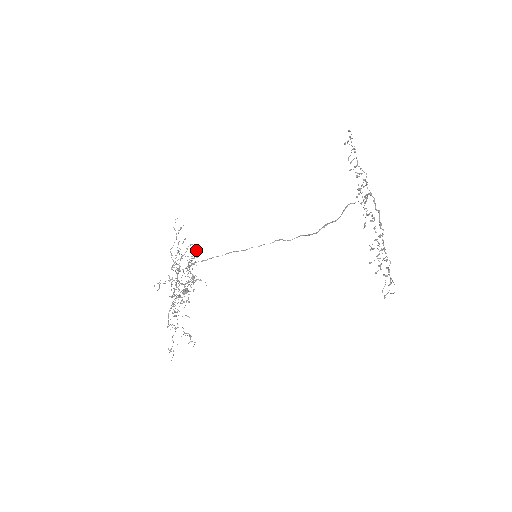
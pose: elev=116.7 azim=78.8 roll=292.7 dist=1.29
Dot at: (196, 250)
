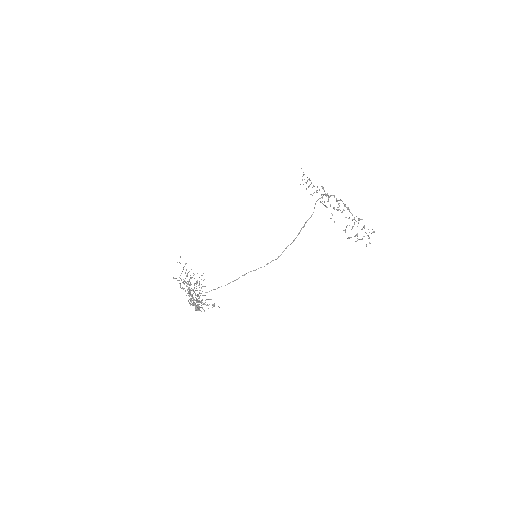
Dot at: occluded
